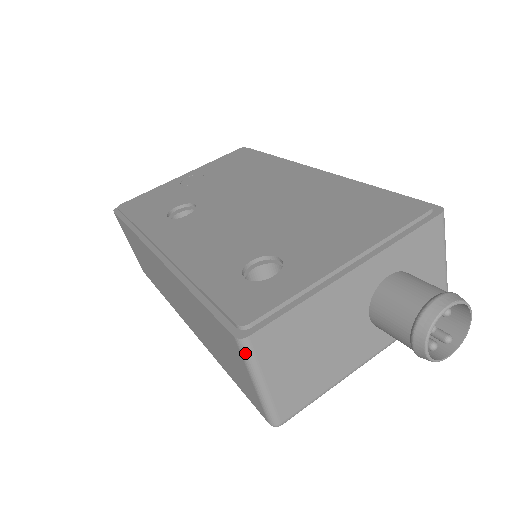
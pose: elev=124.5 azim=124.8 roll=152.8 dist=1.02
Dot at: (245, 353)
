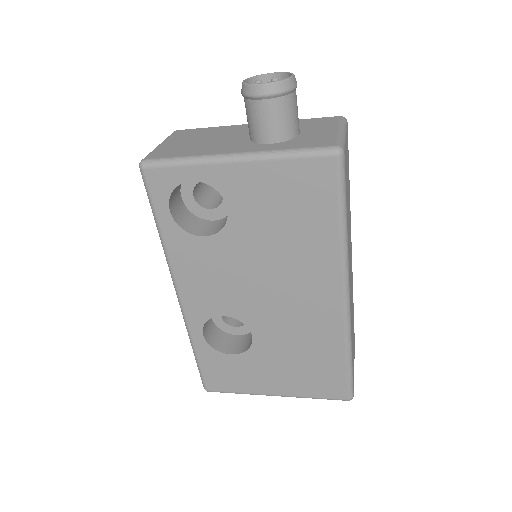
Dot at: occluded
